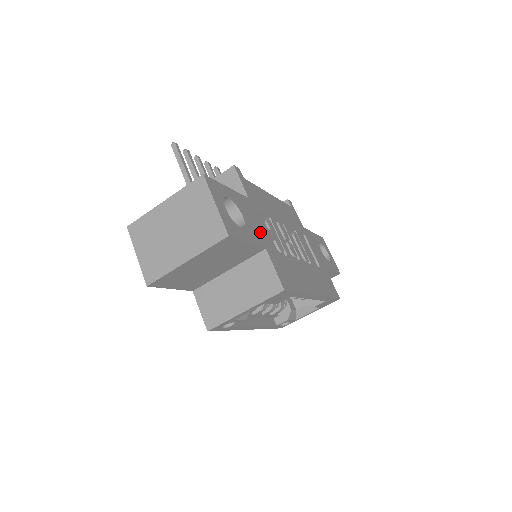
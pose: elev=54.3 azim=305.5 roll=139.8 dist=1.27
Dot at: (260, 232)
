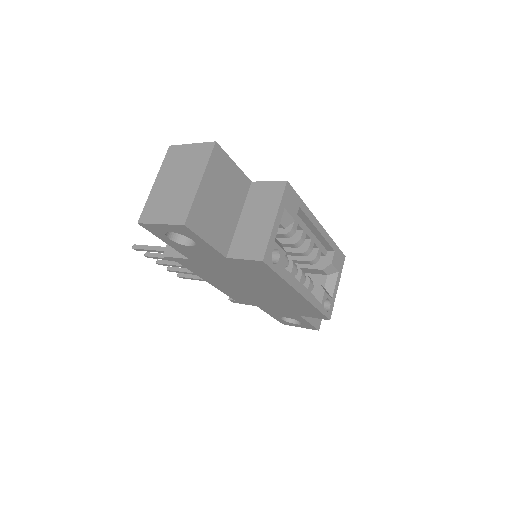
Dot at: occluded
